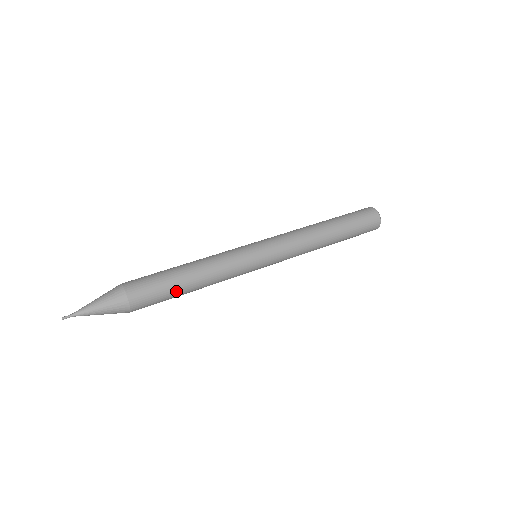
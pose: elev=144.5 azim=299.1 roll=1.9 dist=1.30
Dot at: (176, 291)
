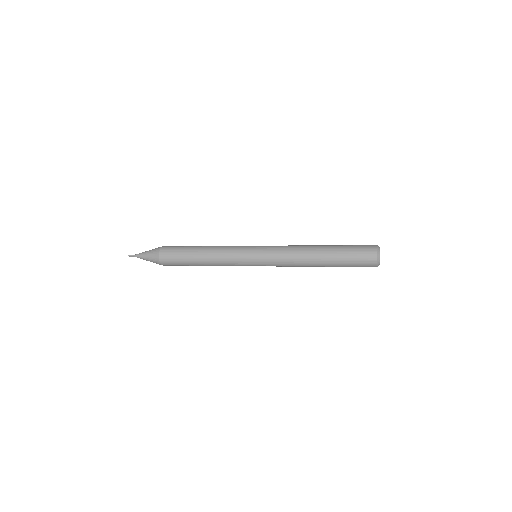
Dot at: (189, 262)
